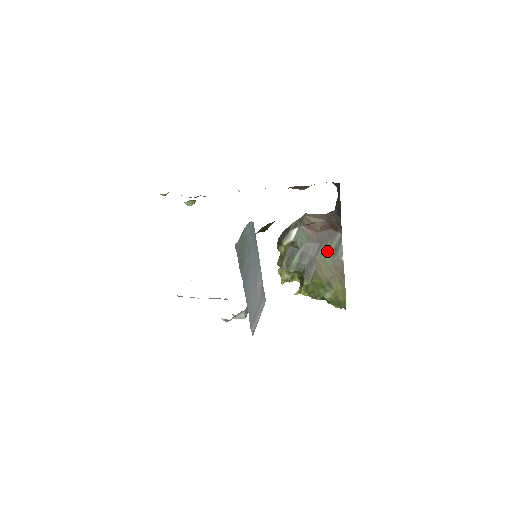
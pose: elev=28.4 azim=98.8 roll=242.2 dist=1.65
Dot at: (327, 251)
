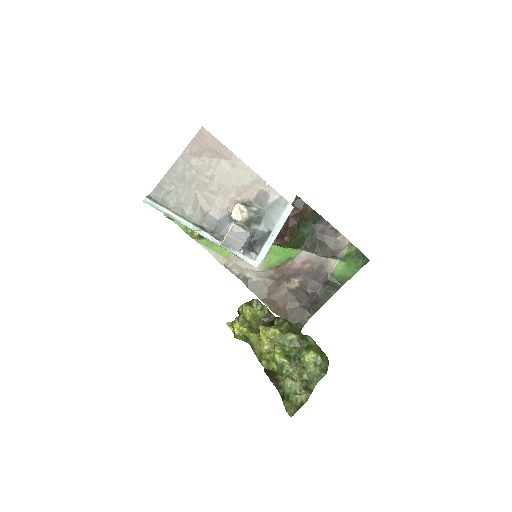
Dot at: occluded
